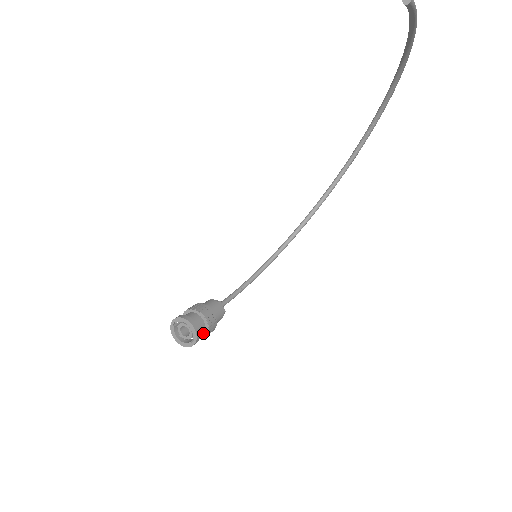
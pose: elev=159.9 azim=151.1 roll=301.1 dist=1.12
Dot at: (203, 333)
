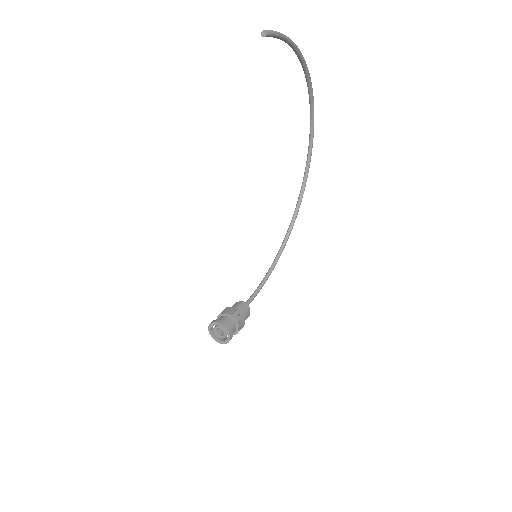
Dot at: (236, 329)
